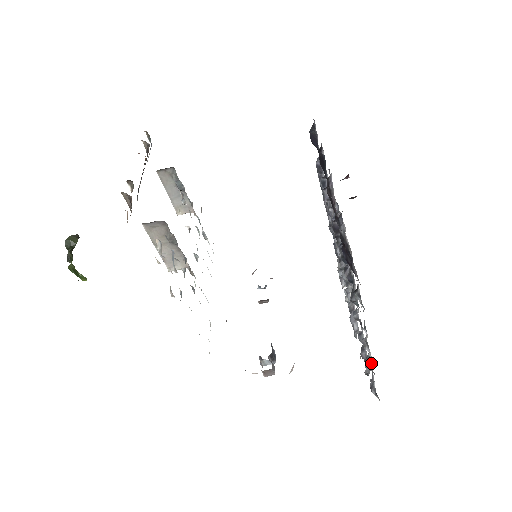
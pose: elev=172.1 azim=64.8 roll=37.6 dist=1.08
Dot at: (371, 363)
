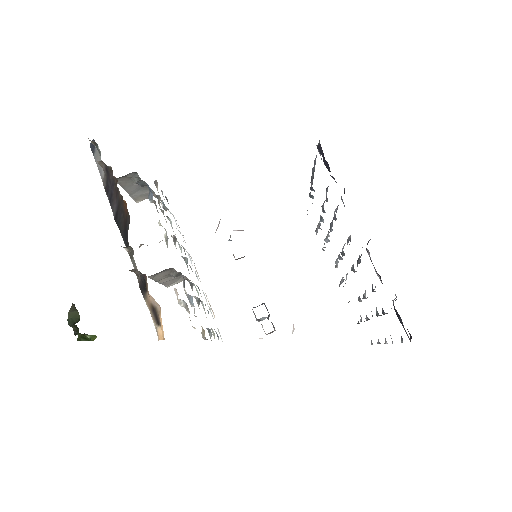
Dot at: occluded
